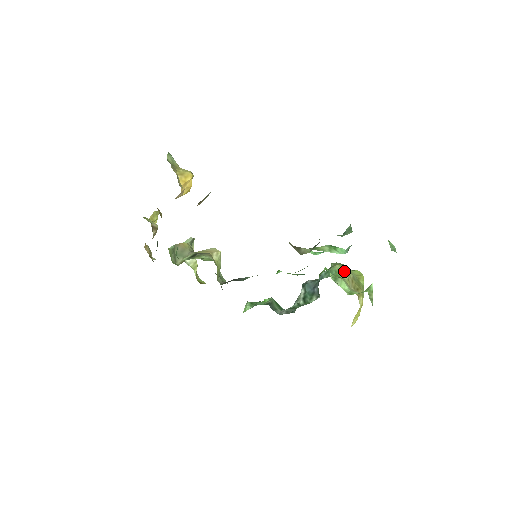
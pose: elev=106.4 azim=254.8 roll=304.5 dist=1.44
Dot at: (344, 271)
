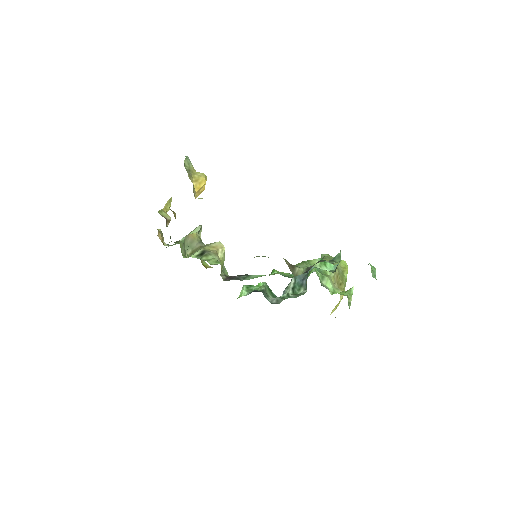
Dot at: occluded
